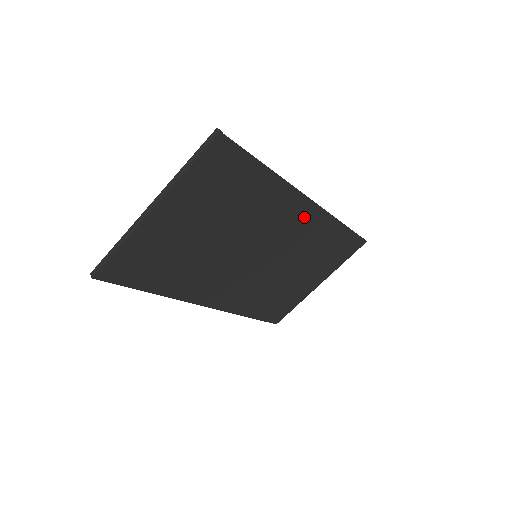
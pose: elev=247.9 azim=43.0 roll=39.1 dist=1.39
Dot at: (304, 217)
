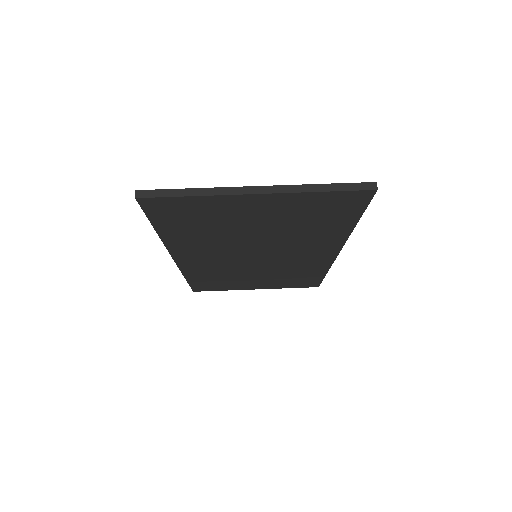
Dot at: (319, 257)
